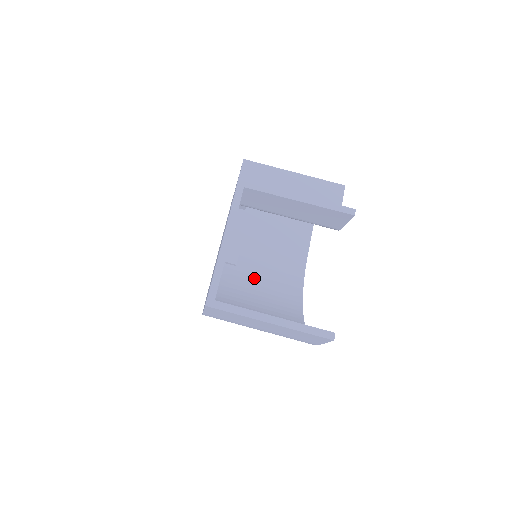
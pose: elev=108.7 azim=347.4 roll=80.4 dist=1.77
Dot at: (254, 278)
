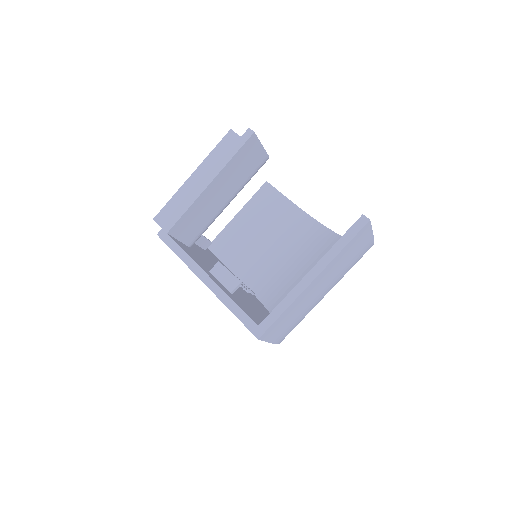
Dot at: (284, 269)
